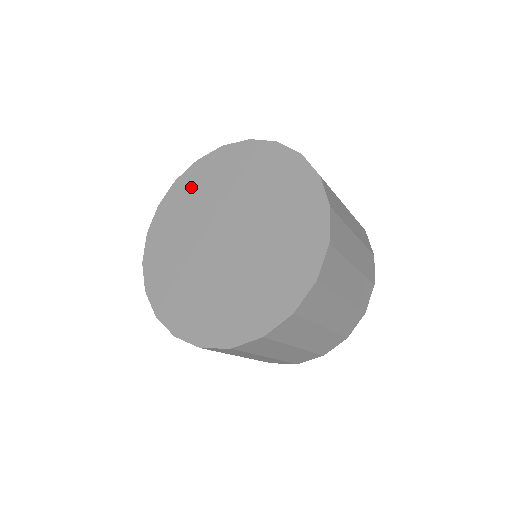
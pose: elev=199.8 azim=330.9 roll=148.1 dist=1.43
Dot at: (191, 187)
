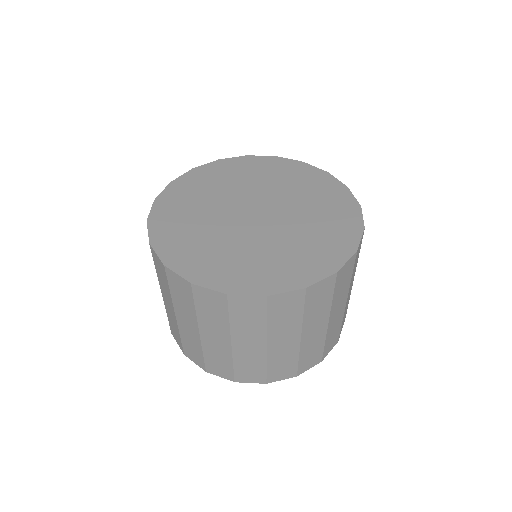
Dot at: (212, 175)
